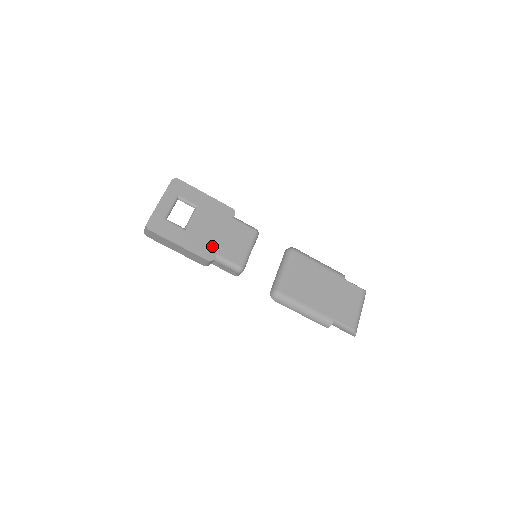
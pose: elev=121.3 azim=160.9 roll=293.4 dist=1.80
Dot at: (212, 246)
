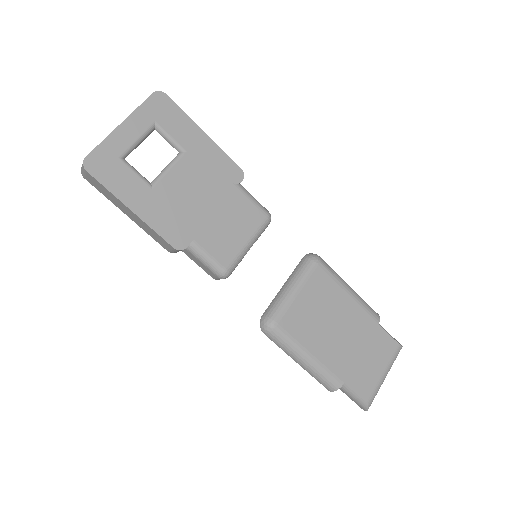
Dot at: (188, 225)
